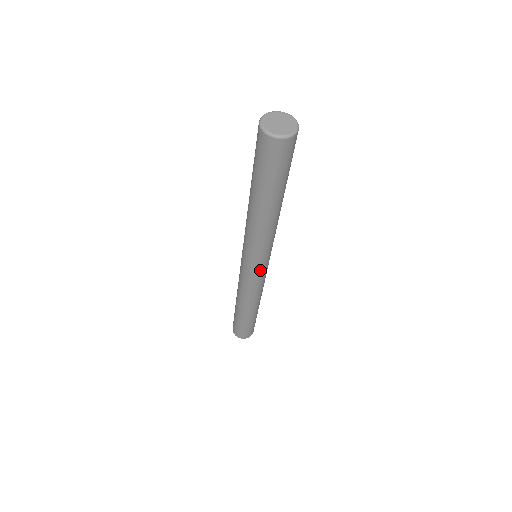
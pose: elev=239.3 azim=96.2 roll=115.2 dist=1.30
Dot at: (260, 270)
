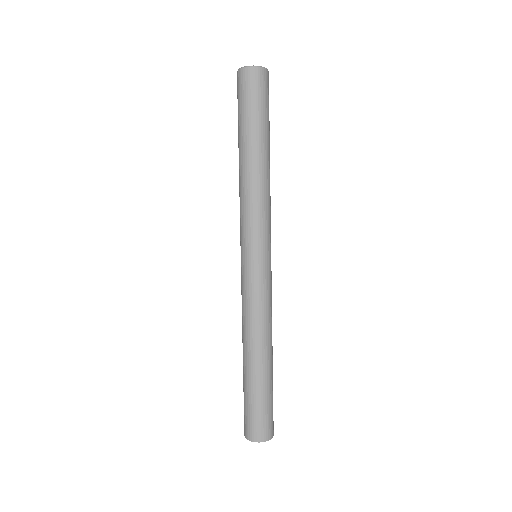
Dot at: (262, 264)
